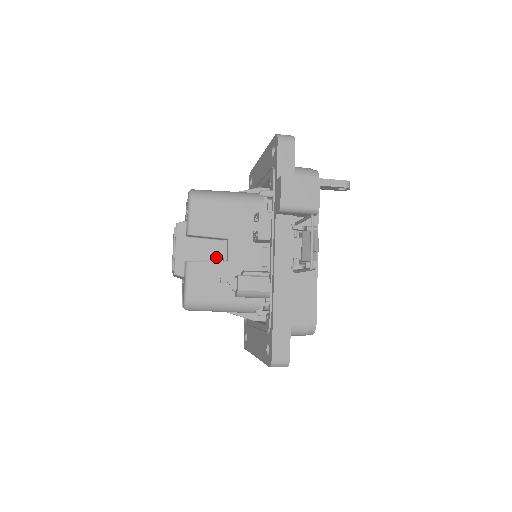
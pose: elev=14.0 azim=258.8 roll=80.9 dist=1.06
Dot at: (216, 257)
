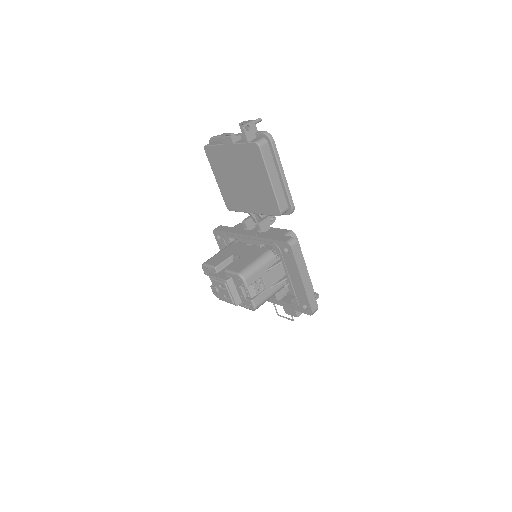
Dot at: occluded
